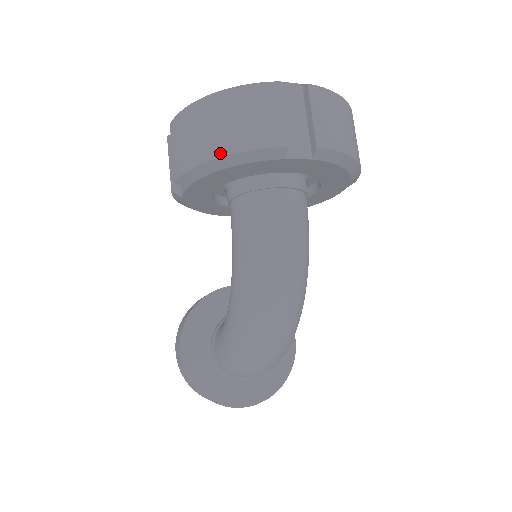
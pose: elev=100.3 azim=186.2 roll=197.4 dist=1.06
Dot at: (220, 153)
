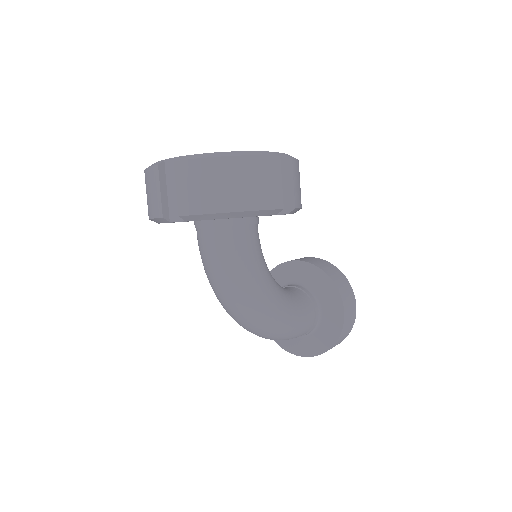
Dot at: occluded
